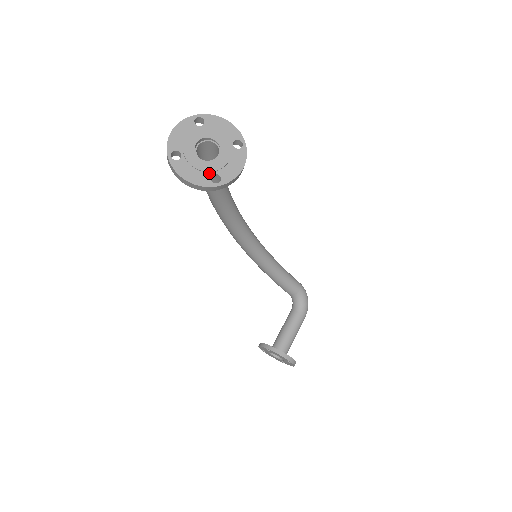
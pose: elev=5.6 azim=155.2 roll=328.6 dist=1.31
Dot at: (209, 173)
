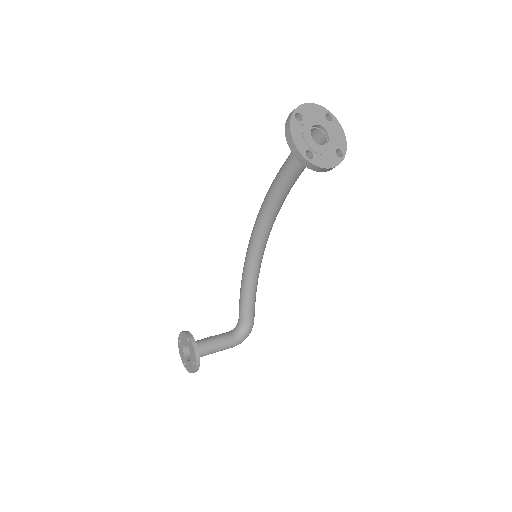
Dot at: (308, 147)
